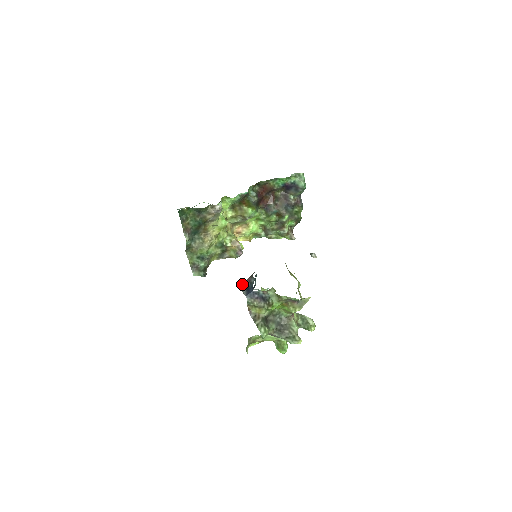
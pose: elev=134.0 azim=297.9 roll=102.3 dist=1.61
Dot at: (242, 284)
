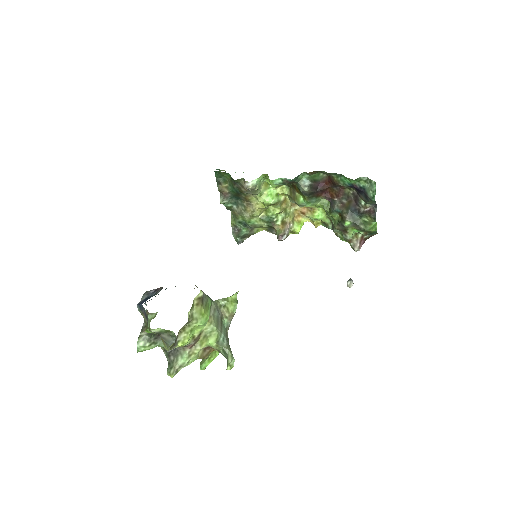
Dot at: (151, 290)
